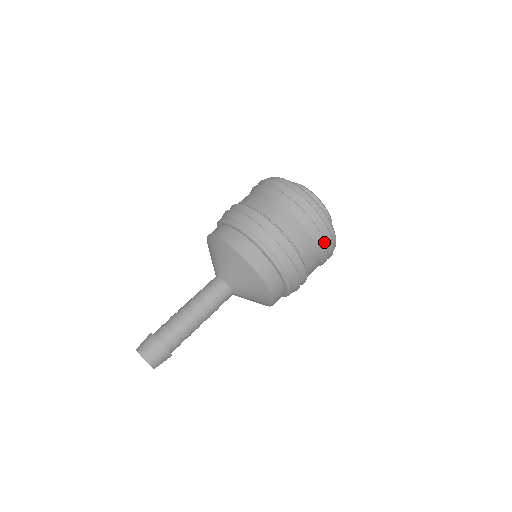
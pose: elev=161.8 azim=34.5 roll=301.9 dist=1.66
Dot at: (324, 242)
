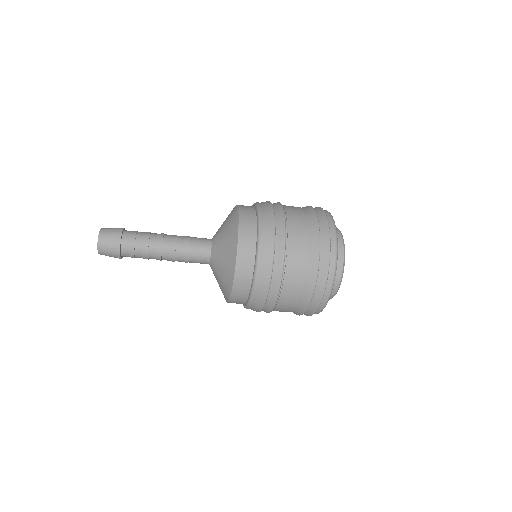
Dot at: (316, 281)
